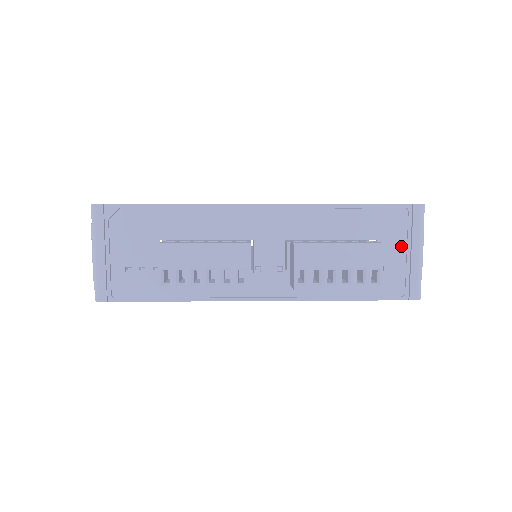
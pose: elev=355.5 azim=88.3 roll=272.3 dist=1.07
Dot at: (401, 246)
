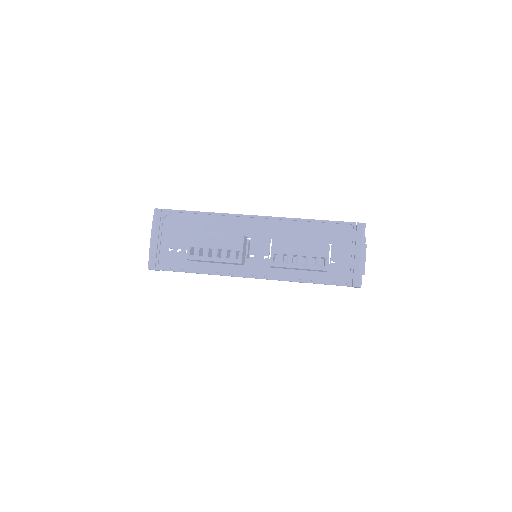
Dot at: (348, 249)
